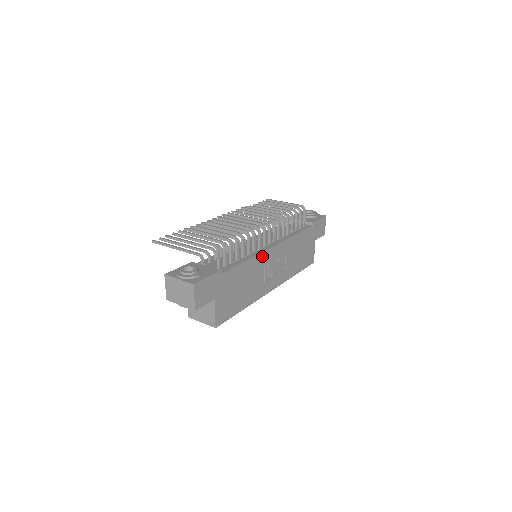
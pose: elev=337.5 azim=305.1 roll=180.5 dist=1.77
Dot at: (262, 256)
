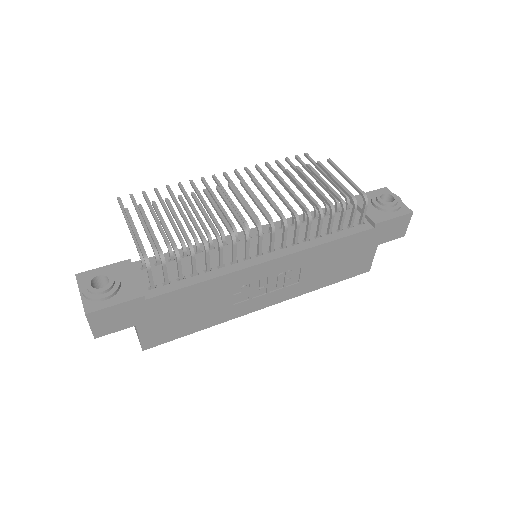
Dot at: (243, 273)
